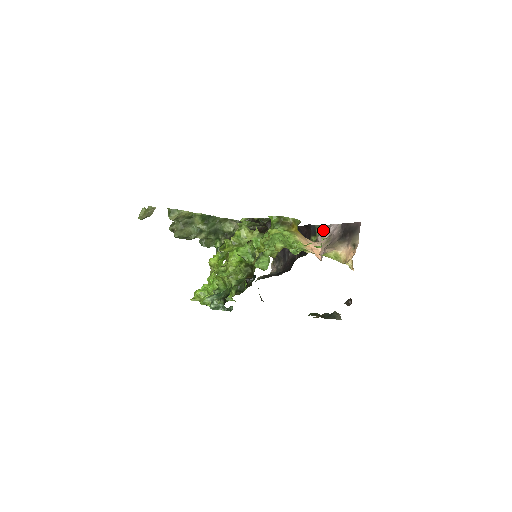
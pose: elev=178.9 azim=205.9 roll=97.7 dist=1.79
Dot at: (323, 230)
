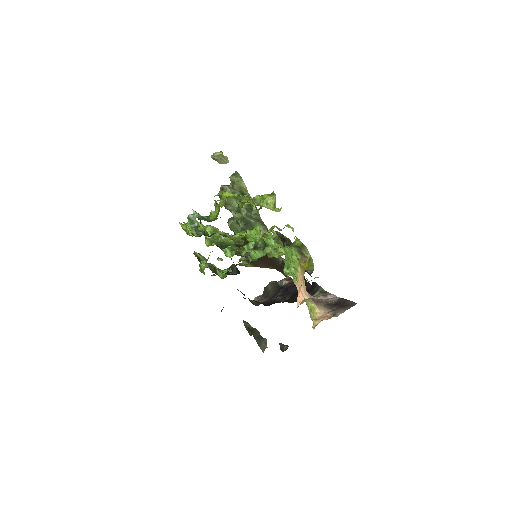
Dot at: (322, 294)
